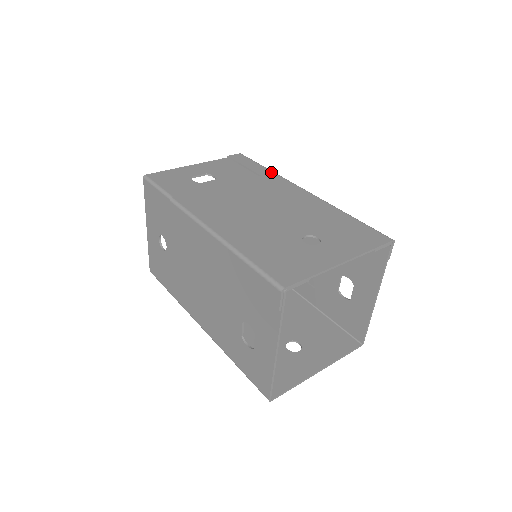
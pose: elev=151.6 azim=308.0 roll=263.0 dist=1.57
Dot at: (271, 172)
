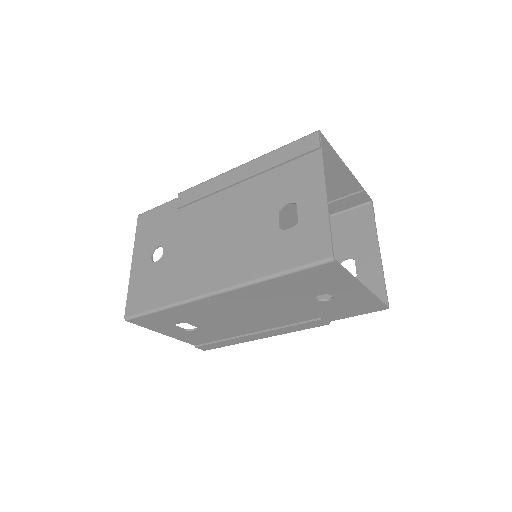
Dot at: occluded
